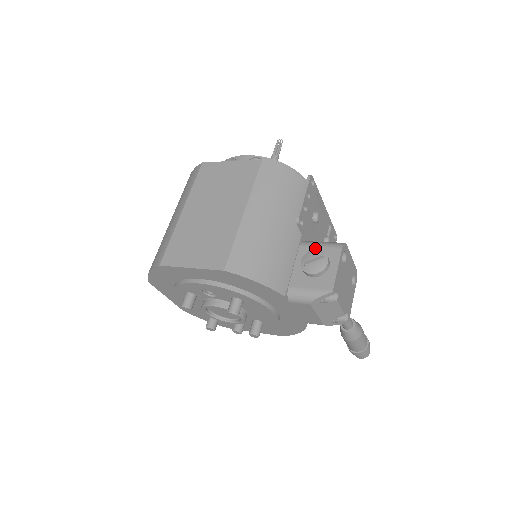
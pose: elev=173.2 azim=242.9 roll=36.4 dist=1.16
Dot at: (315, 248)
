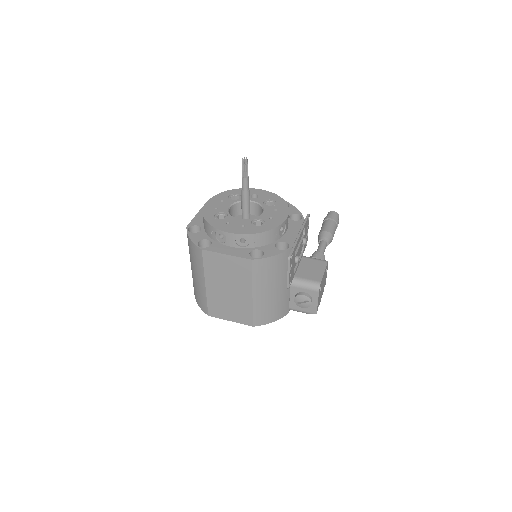
Dot at: (301, 289)
